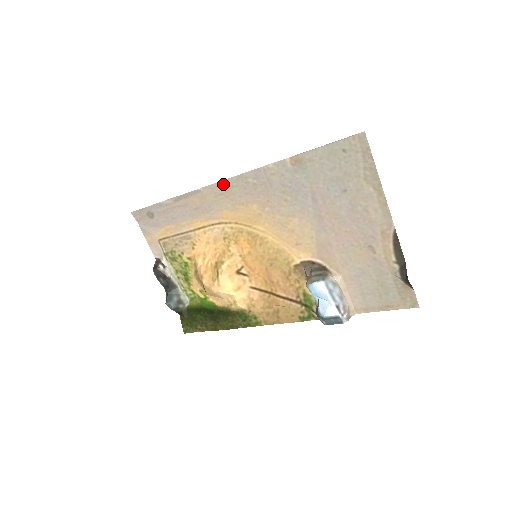
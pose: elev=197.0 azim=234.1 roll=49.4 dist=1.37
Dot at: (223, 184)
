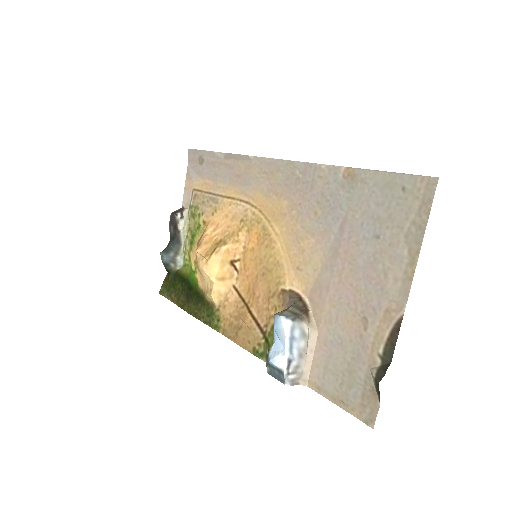
Dot at: (272, 163)
